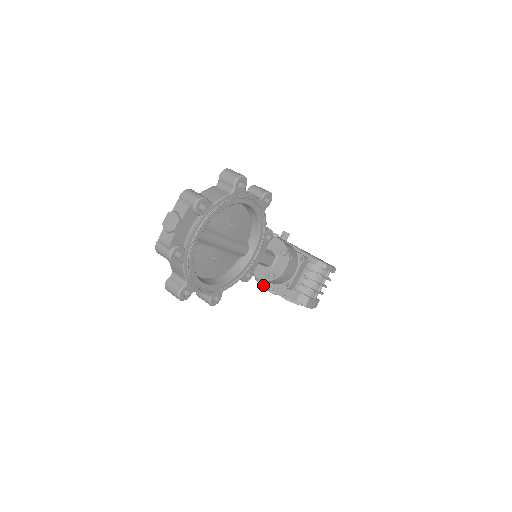
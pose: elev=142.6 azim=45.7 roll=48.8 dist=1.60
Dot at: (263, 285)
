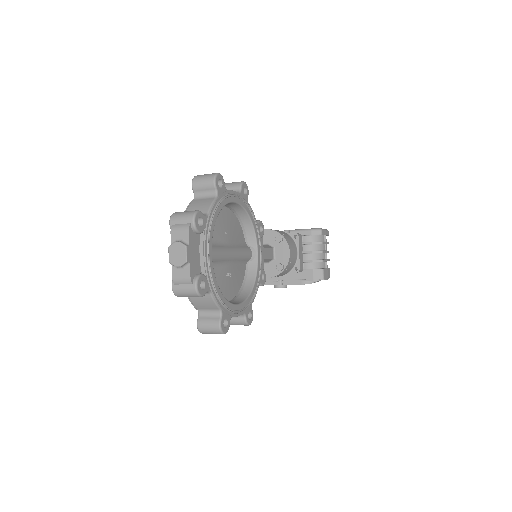
Dot at: occluded
